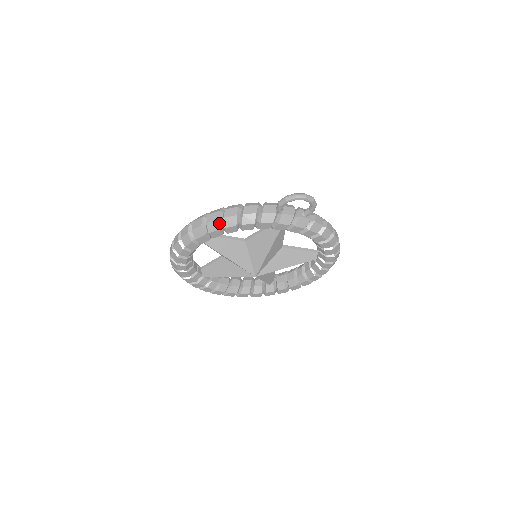
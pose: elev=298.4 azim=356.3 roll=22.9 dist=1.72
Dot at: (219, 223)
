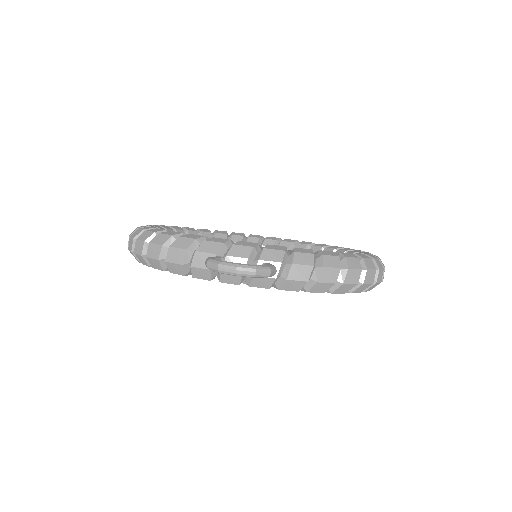
Dot at: (146, 259)
